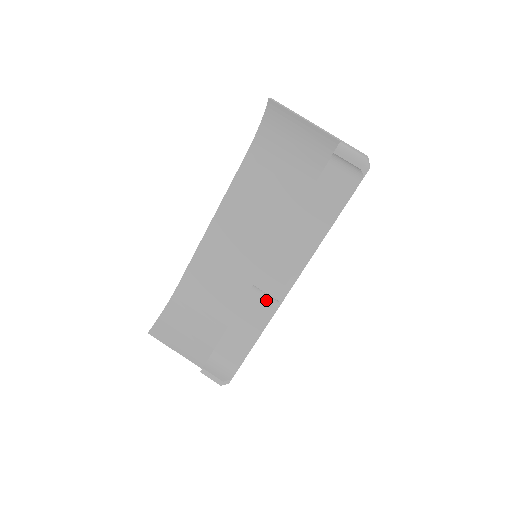
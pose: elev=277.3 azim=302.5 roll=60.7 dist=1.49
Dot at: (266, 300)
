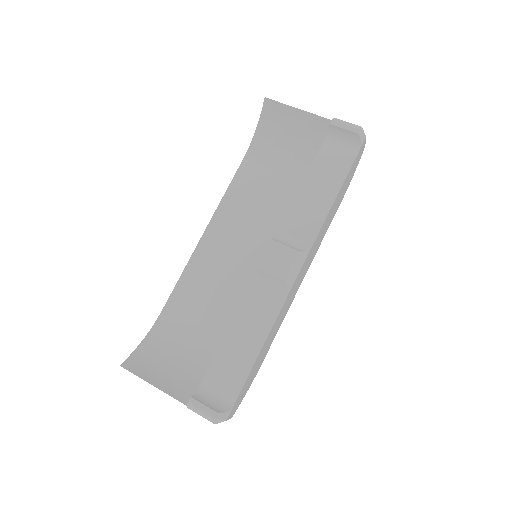
Dot at: (271, 290)
